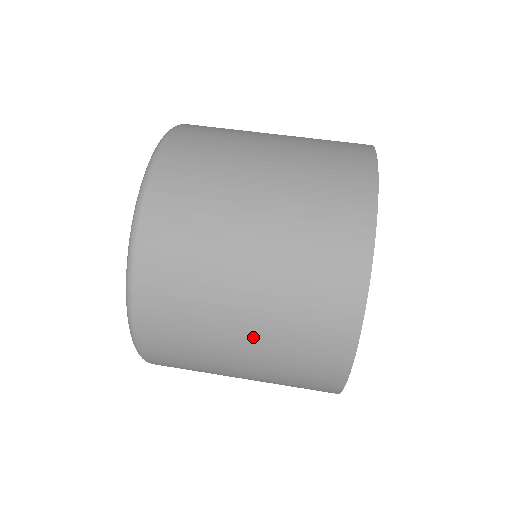
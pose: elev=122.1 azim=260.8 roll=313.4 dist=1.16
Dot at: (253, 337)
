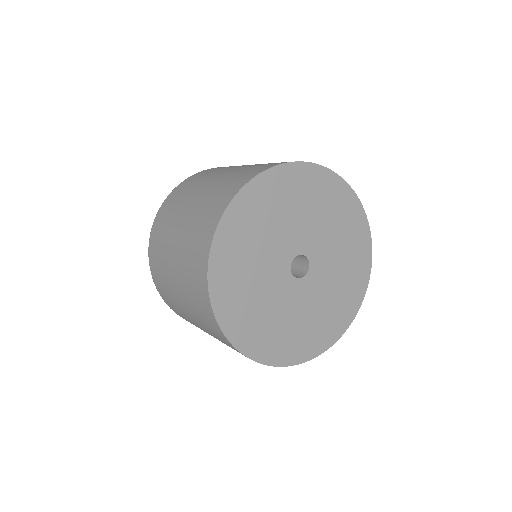
Dot at: occluded
